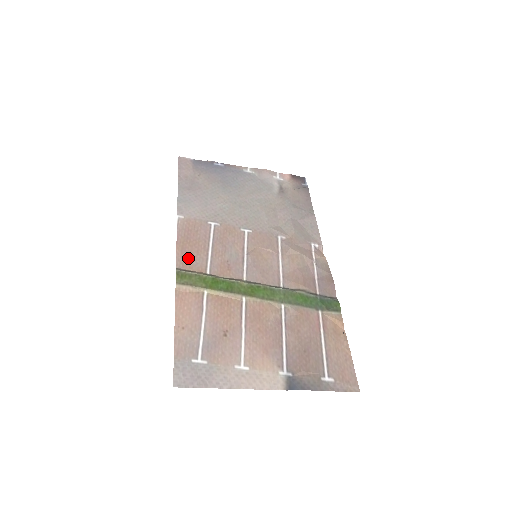
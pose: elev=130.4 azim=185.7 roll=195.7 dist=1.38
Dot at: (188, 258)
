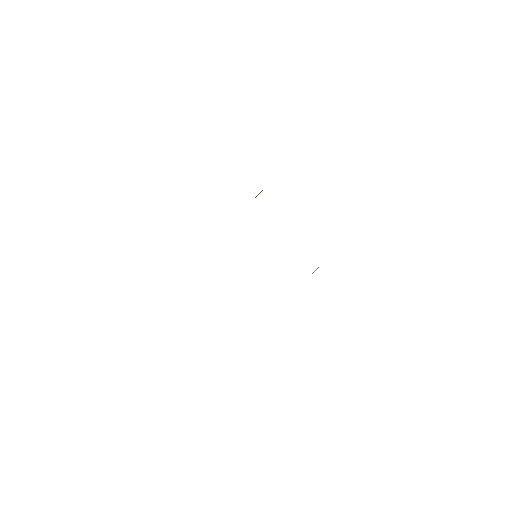
Dot at: occluded
